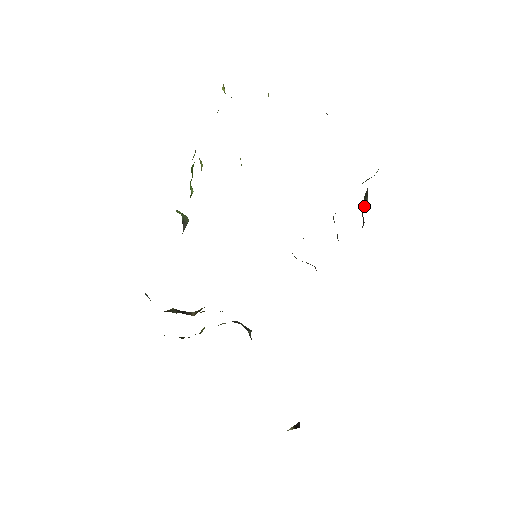
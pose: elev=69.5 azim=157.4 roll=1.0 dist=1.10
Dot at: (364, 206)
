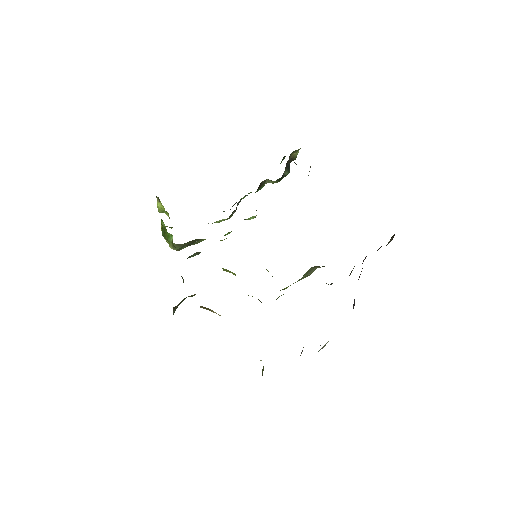
Dot at: occluded
